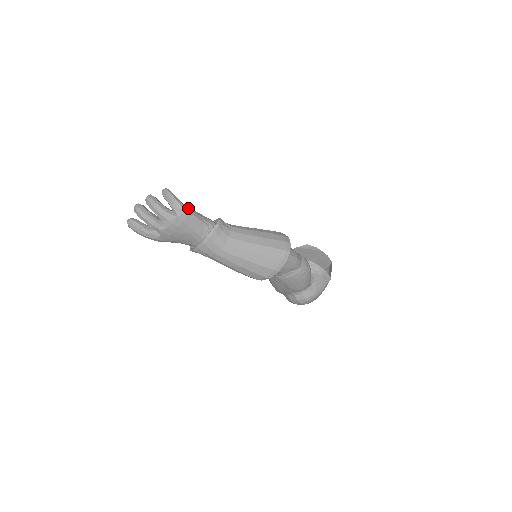
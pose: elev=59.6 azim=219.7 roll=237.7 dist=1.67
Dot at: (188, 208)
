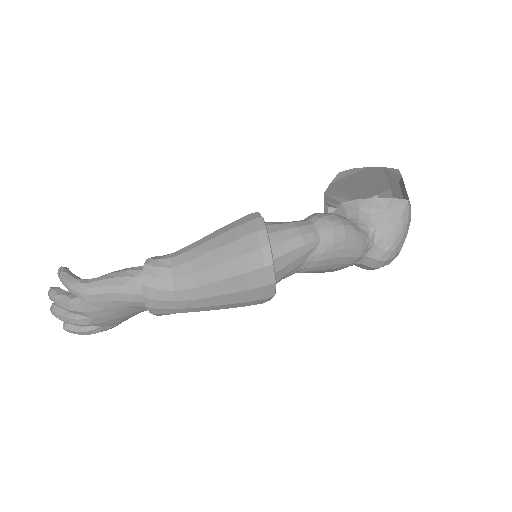
Dot at: (92, 280)
